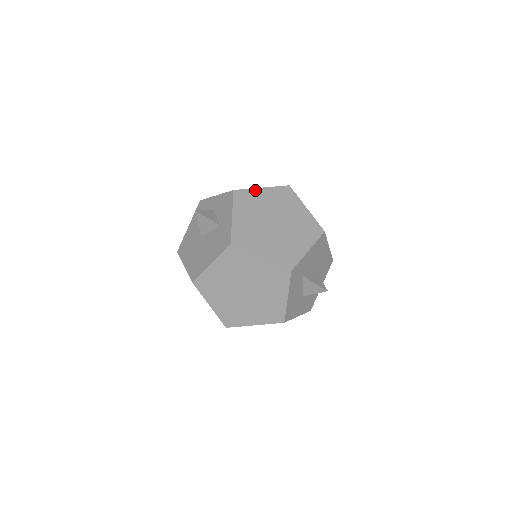
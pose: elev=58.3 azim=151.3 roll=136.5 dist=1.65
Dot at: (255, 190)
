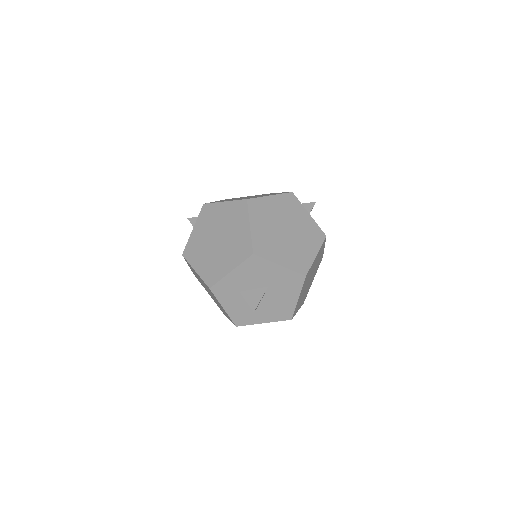
Dot at: (218, 204)
